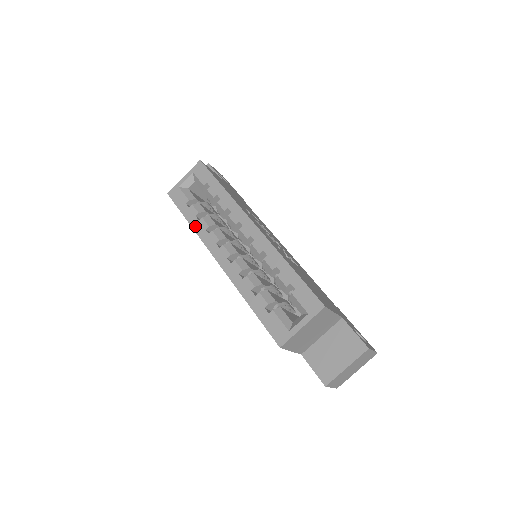
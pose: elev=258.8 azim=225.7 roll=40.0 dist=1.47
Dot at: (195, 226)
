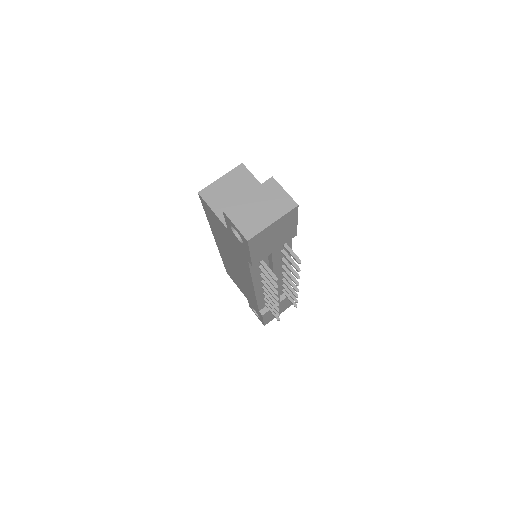
Dot at: occluded
